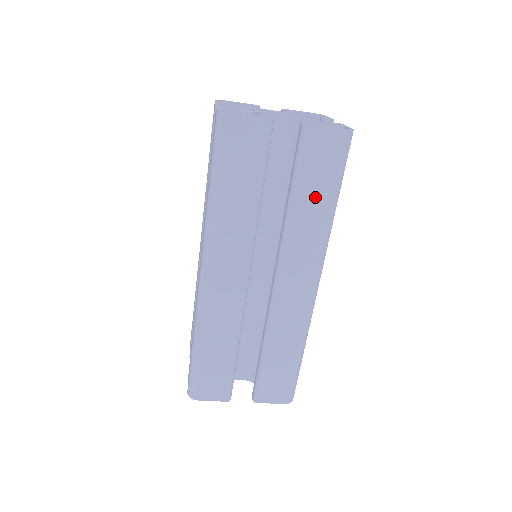
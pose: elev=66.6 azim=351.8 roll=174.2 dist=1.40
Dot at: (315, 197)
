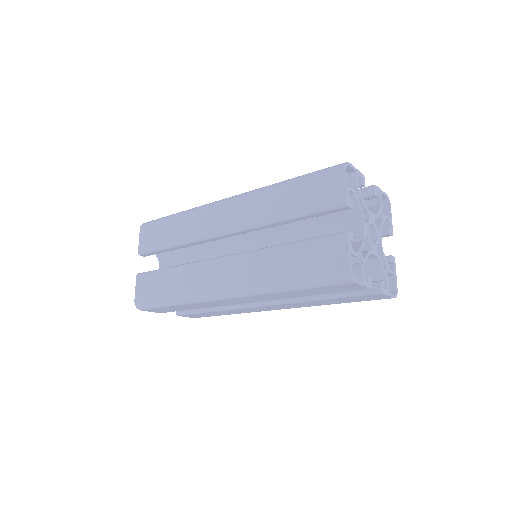
Dot at: (337, 302)
